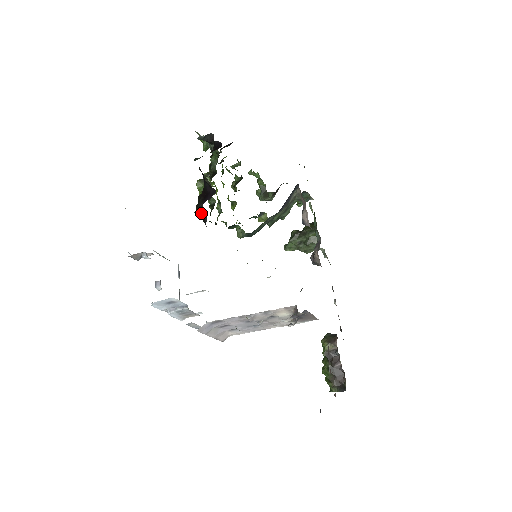
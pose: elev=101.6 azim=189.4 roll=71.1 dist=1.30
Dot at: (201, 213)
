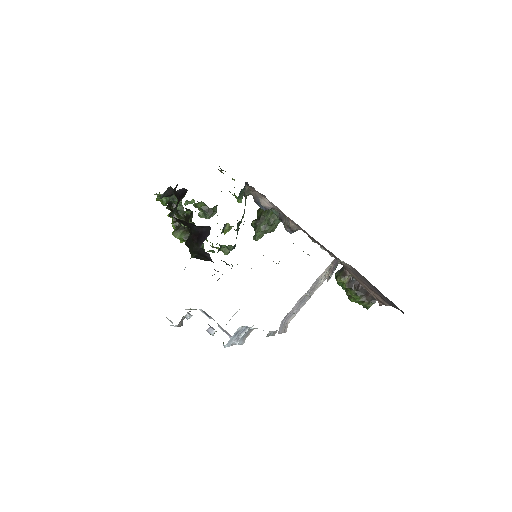
Dot at: (199, 254)
